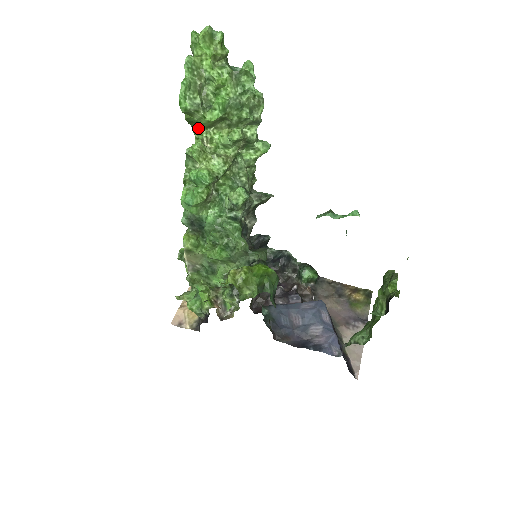
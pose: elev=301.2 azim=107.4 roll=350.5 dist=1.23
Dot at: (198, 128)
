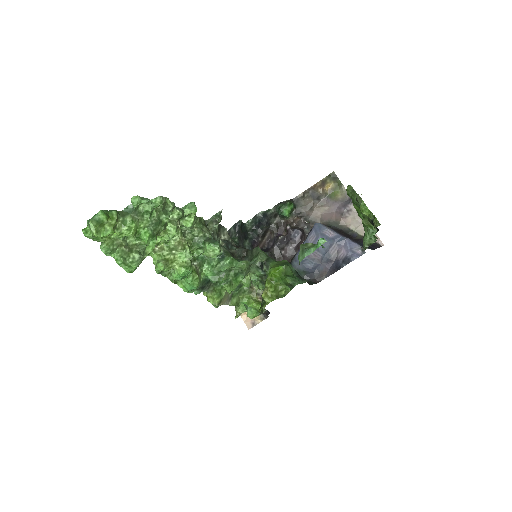
Dot at: occluded
